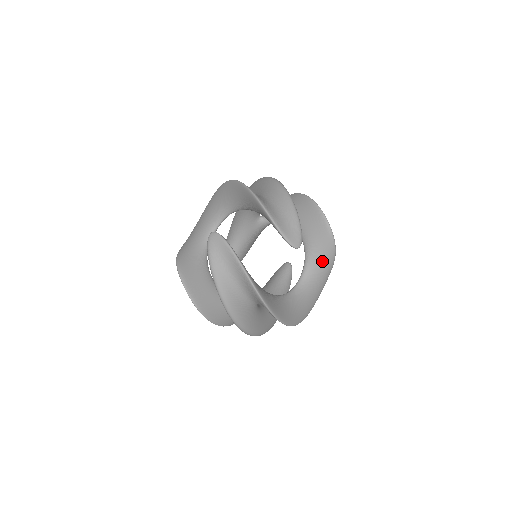
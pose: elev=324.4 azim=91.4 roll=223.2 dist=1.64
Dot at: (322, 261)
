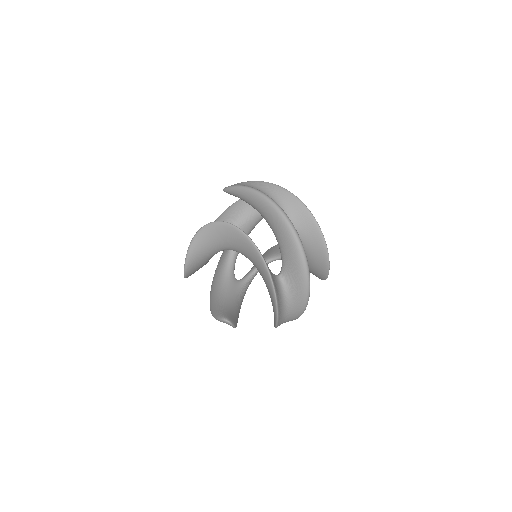
Dot at: occluded
